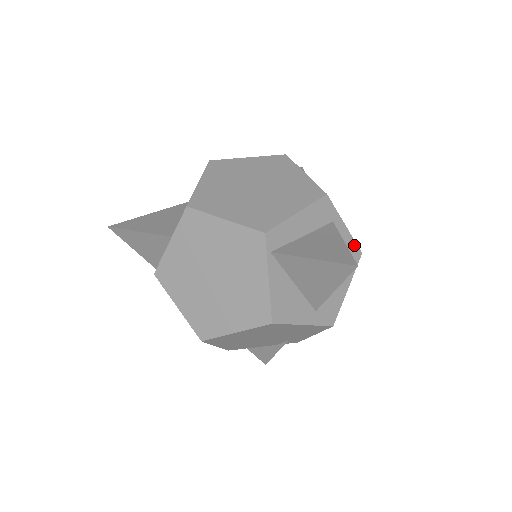
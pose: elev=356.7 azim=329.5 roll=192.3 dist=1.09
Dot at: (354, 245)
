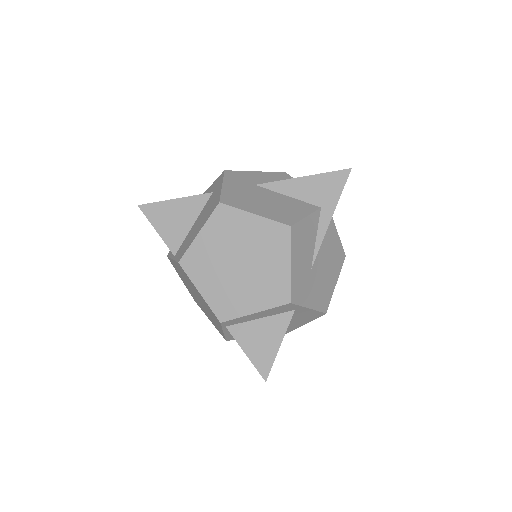
Dot at: (318, 312)
